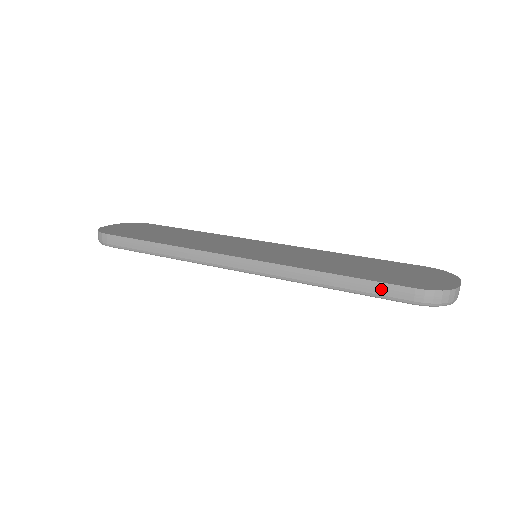
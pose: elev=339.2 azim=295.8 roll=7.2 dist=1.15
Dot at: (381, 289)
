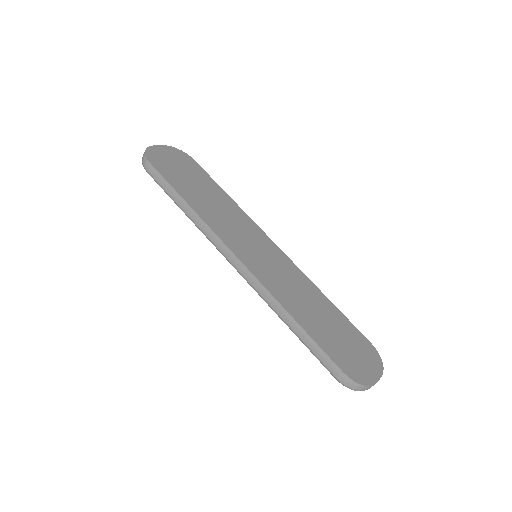
Dot at: (321, 355)
